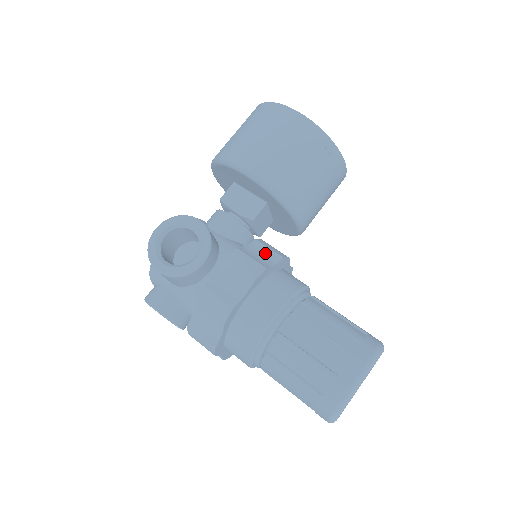
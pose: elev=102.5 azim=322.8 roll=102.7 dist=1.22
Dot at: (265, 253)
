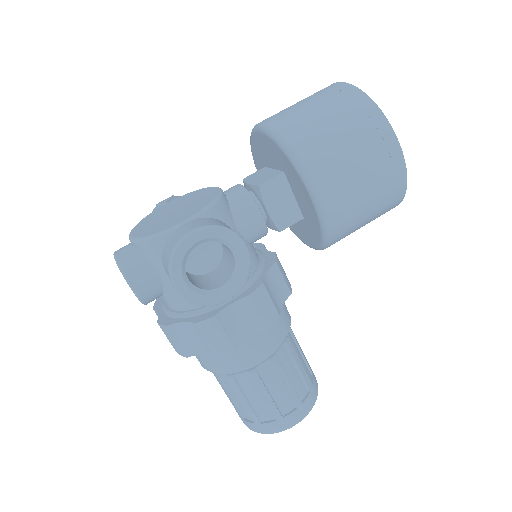
Dot at: (279, 285)
